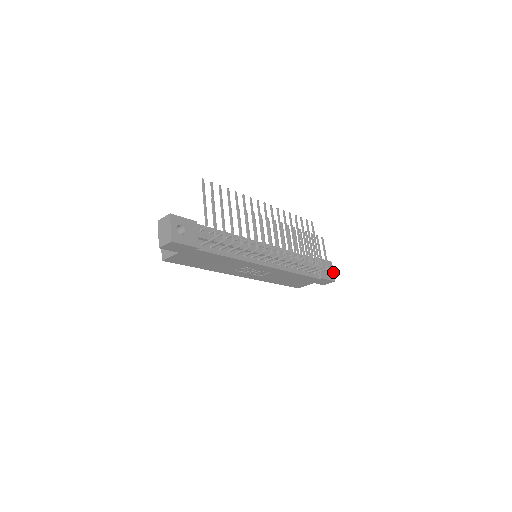
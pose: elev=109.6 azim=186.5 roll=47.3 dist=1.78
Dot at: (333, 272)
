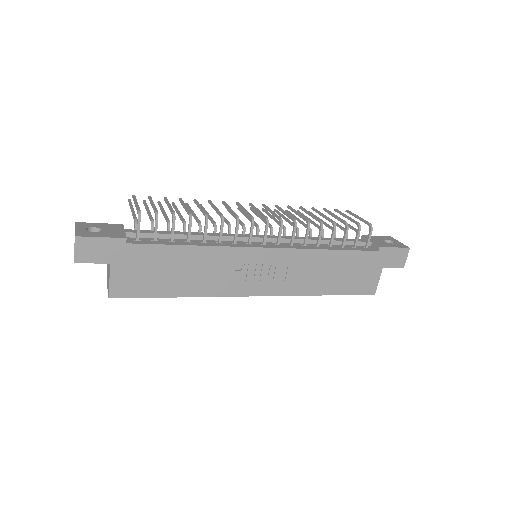
Dot at: (399, 243)
